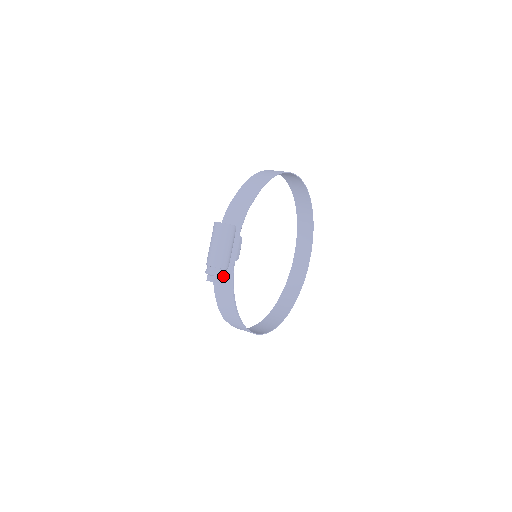
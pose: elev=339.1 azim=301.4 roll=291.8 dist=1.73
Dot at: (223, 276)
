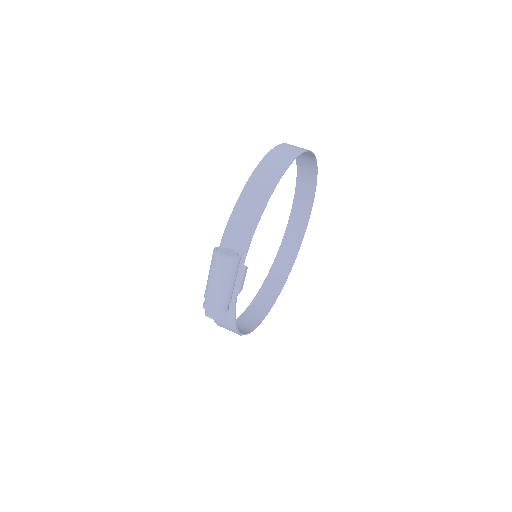
Dot at: (225, 312)
